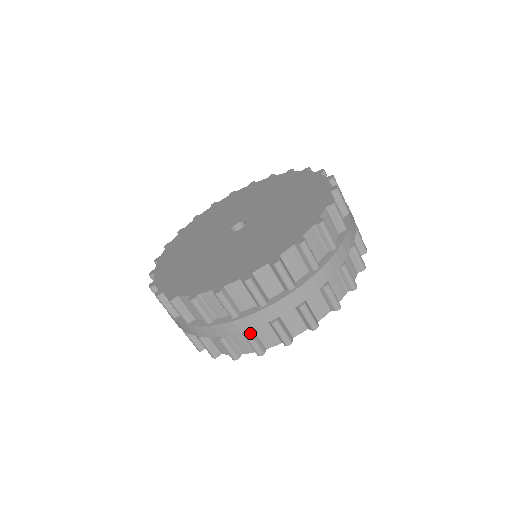
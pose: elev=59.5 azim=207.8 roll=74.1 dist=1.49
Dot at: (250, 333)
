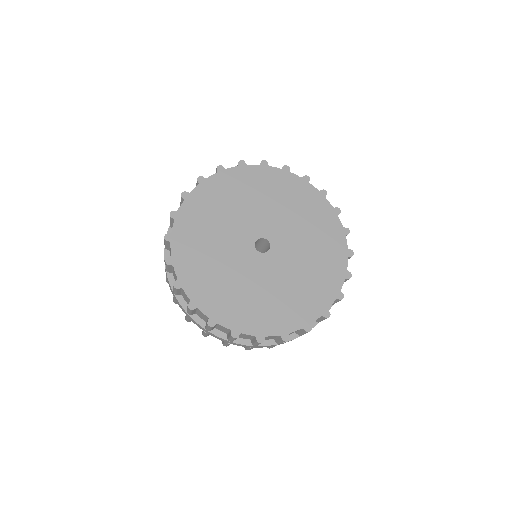
Dot at: occluded
